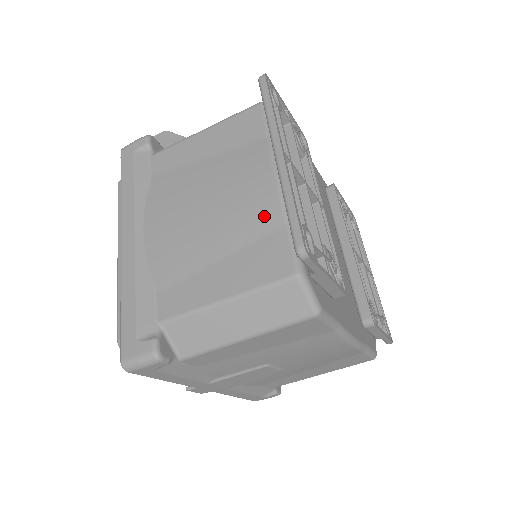
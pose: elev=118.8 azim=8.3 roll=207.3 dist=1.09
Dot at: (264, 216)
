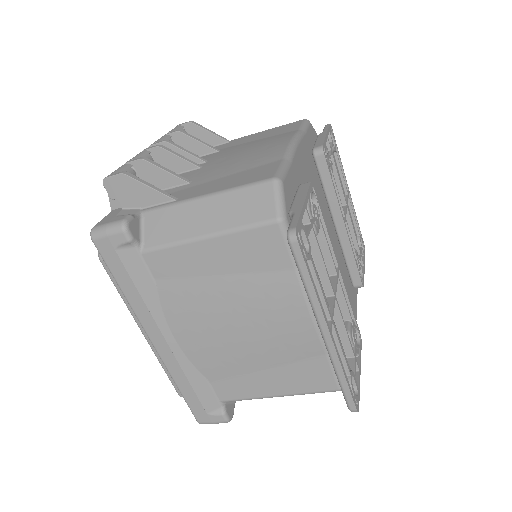
Dot at: (305, 347)
